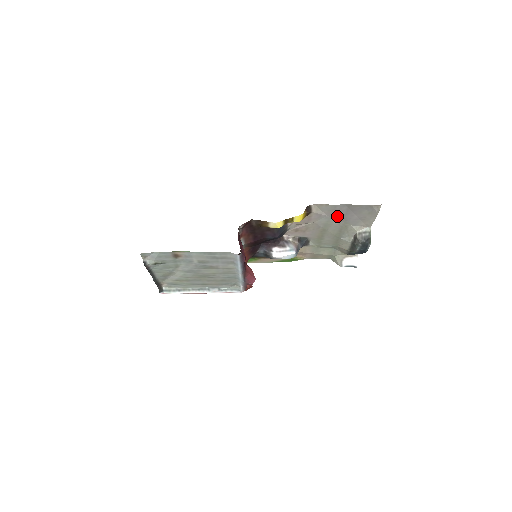
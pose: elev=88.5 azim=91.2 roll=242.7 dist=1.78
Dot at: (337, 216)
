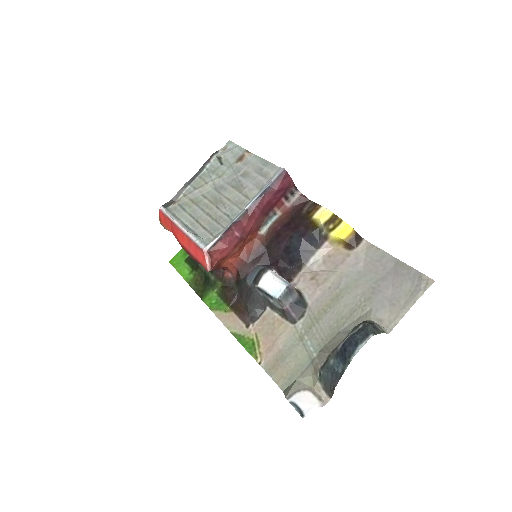
Dot at: (371, 278)
